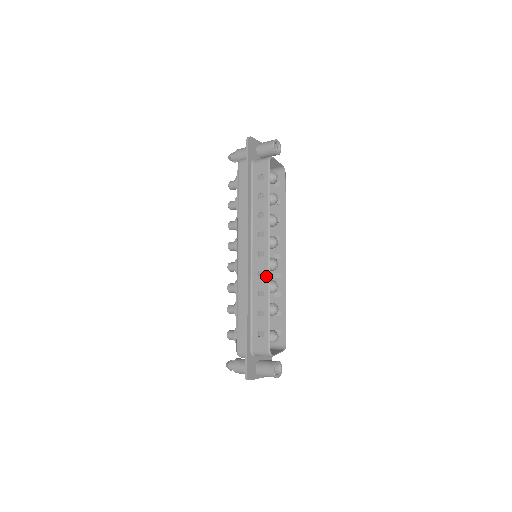
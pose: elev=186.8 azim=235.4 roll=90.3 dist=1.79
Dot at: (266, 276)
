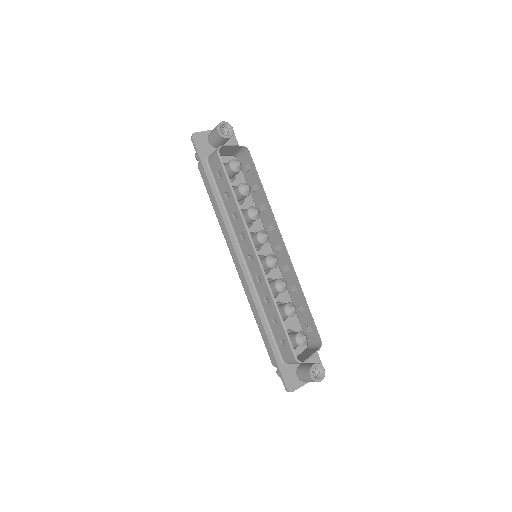
Dot at: (263, 281)
